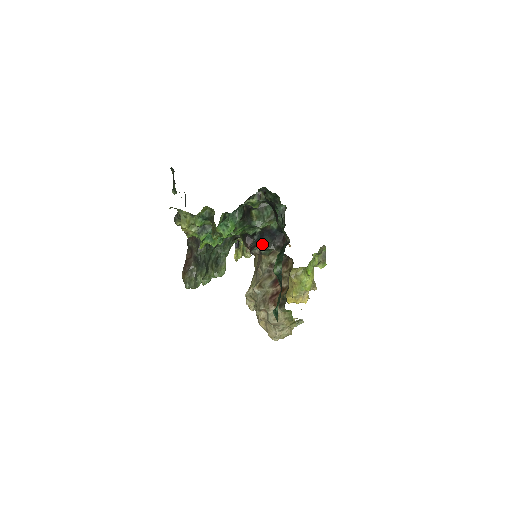
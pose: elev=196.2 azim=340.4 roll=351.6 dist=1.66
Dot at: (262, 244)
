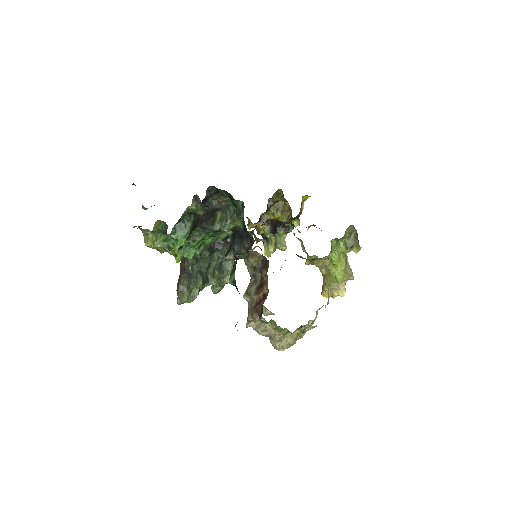
Dot at: (233, 248)
